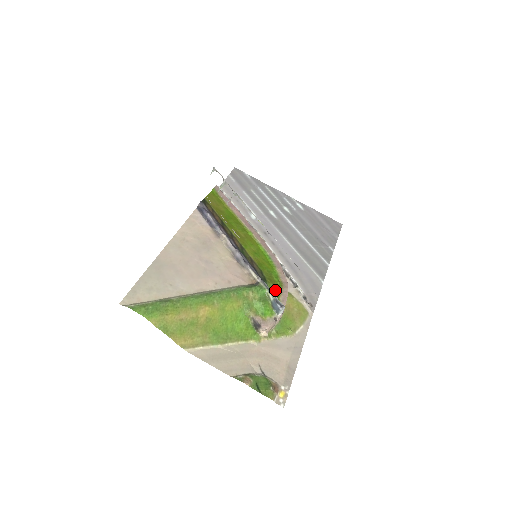
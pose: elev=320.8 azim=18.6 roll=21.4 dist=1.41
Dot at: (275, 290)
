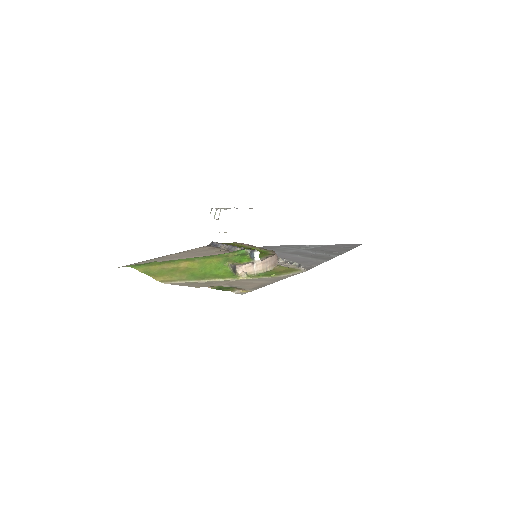
Dot at: (259, 255)
